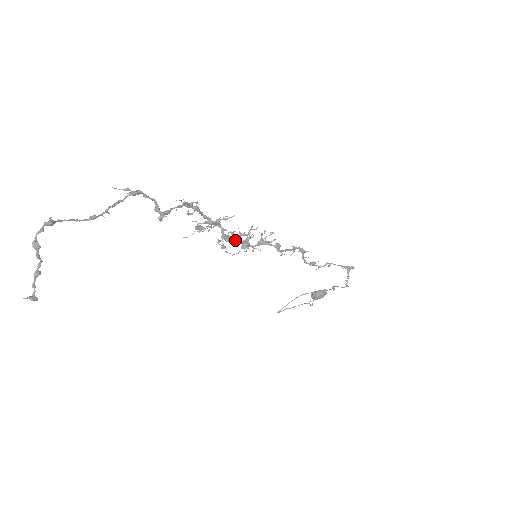
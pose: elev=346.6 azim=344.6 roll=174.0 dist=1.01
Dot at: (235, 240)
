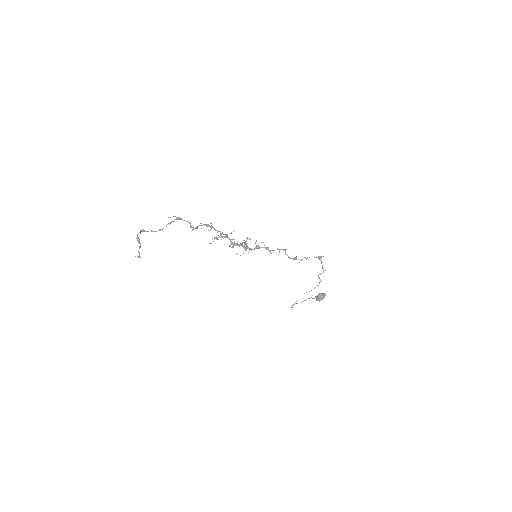
Dot at: (239, 245)
